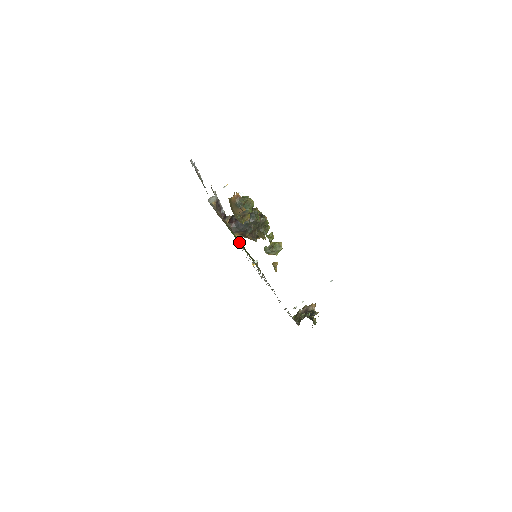
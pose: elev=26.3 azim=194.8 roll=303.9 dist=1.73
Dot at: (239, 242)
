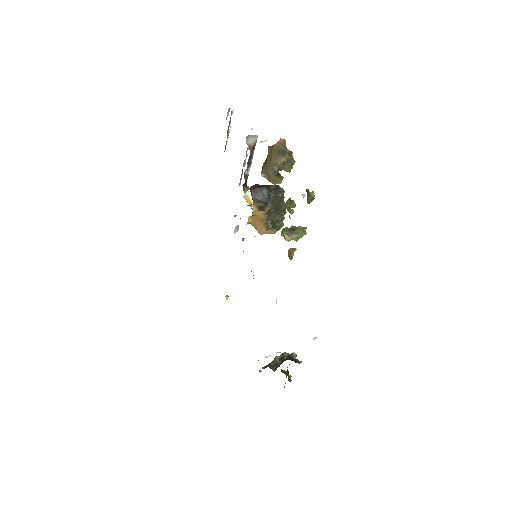
Dot at: occluded
